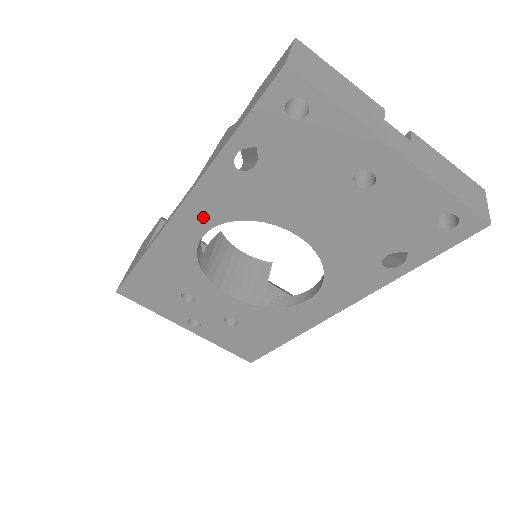
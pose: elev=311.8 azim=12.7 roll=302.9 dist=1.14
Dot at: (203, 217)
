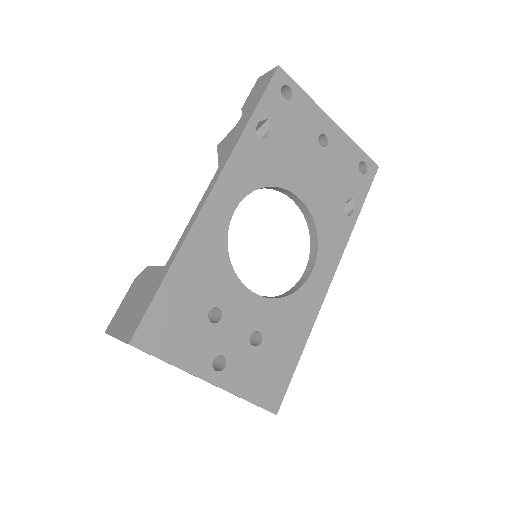
Dot at: (234, 190)
